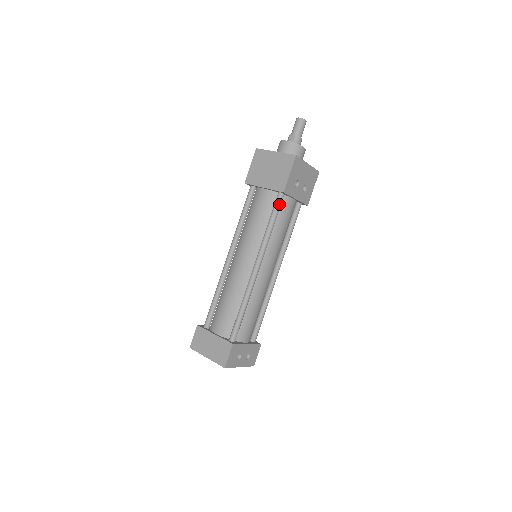
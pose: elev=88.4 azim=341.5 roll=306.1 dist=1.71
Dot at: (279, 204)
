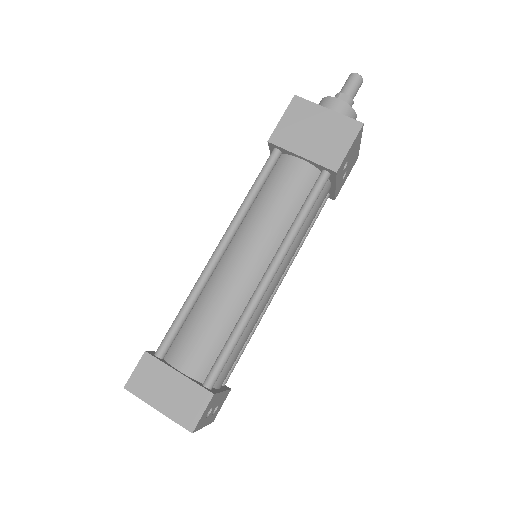
Dot at: (322, 188)
